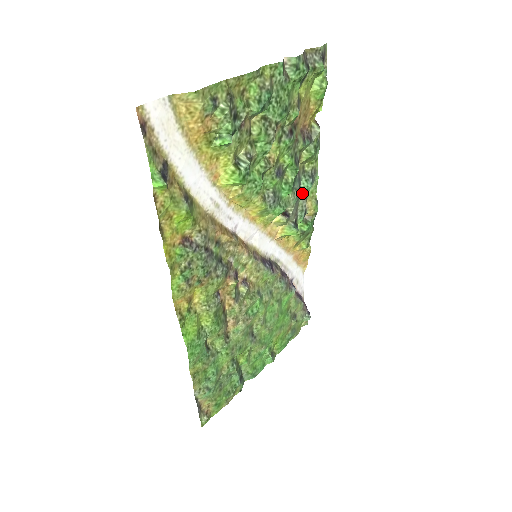
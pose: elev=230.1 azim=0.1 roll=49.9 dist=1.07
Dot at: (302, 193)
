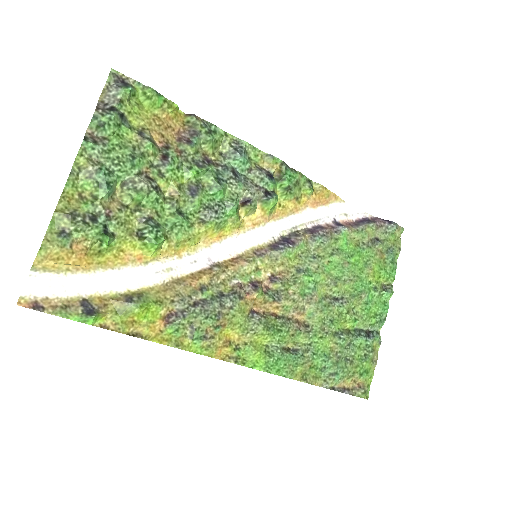
Dot at: (244, 170)
